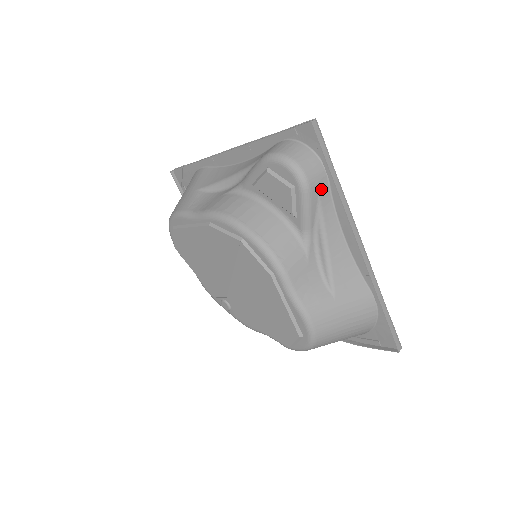
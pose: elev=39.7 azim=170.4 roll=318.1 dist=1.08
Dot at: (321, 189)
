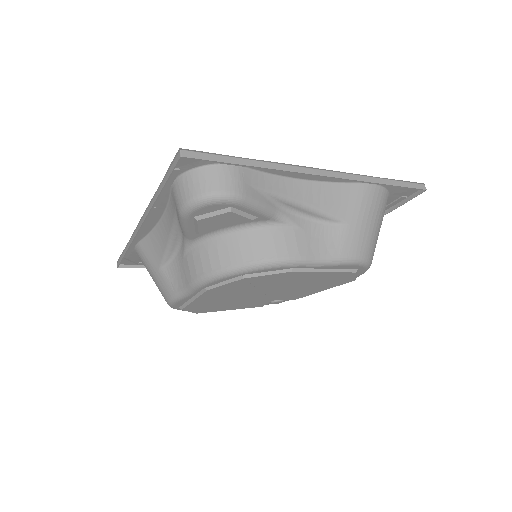
Dot at: (248, 181)
